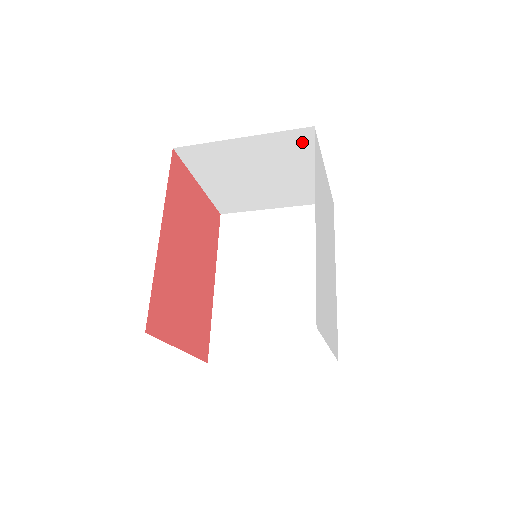
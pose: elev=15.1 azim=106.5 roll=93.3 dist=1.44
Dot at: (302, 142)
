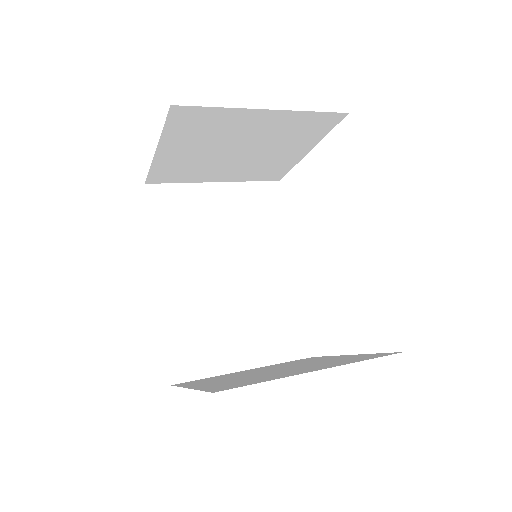
Dot at: (320, 125)
